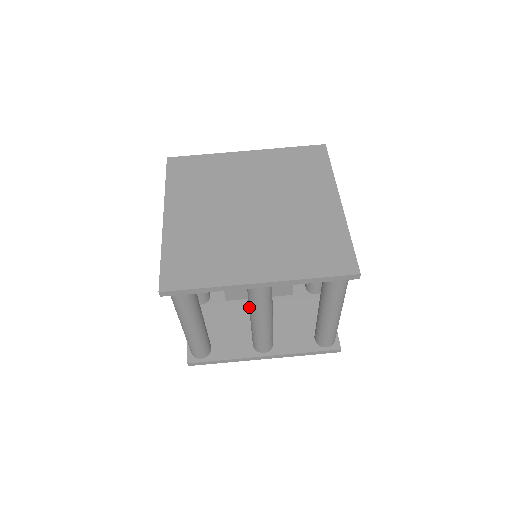
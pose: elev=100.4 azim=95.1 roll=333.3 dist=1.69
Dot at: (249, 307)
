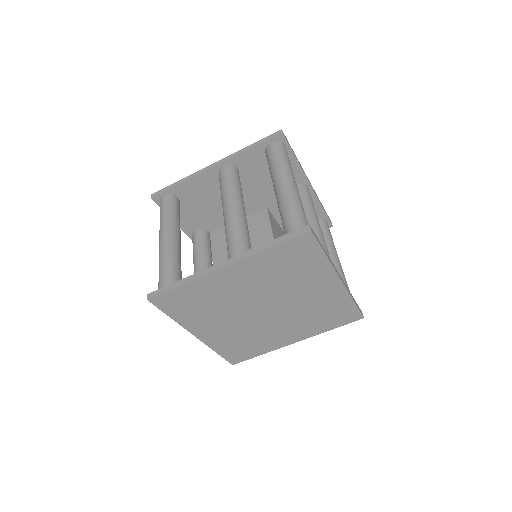
Dot at: occluded
